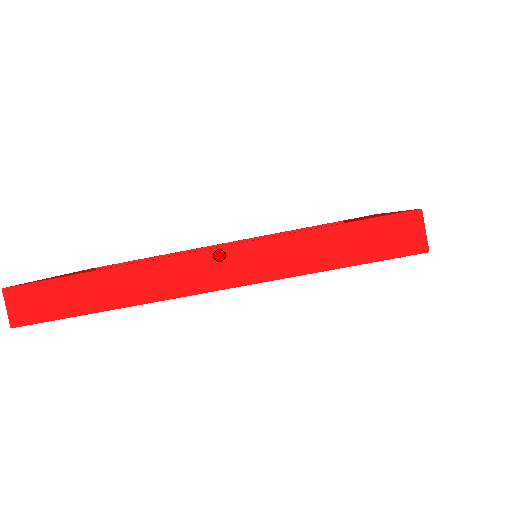
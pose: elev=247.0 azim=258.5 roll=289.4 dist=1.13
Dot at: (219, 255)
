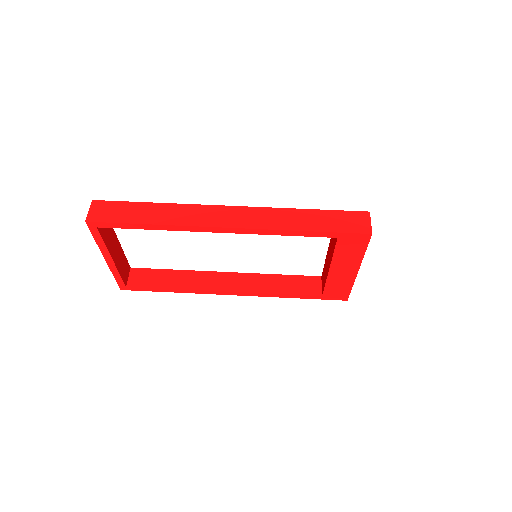
Dot at: (239, 210)
